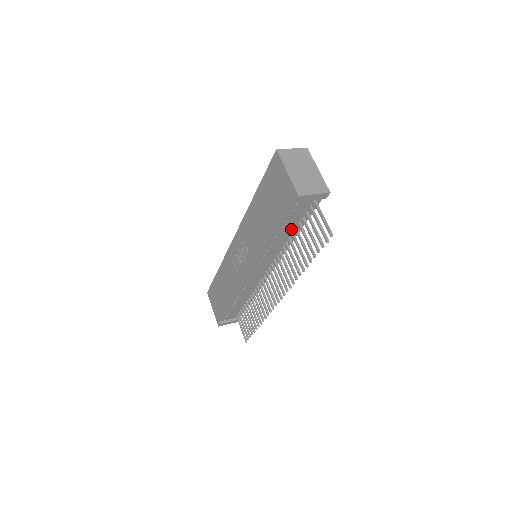
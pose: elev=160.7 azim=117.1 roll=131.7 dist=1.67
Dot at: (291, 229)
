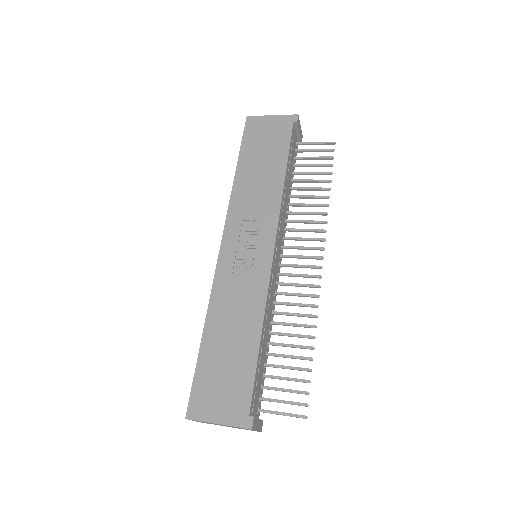
Dot at: (290, 178)
